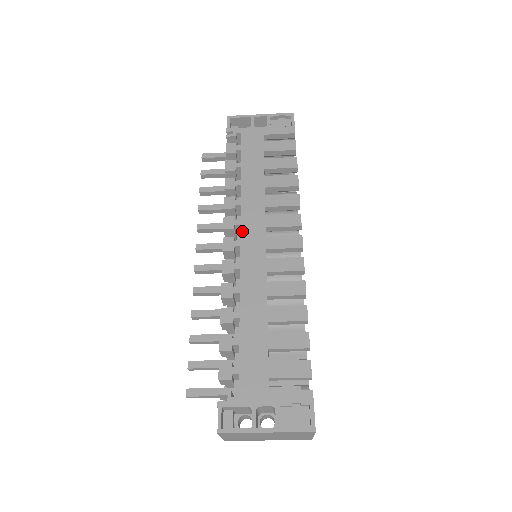
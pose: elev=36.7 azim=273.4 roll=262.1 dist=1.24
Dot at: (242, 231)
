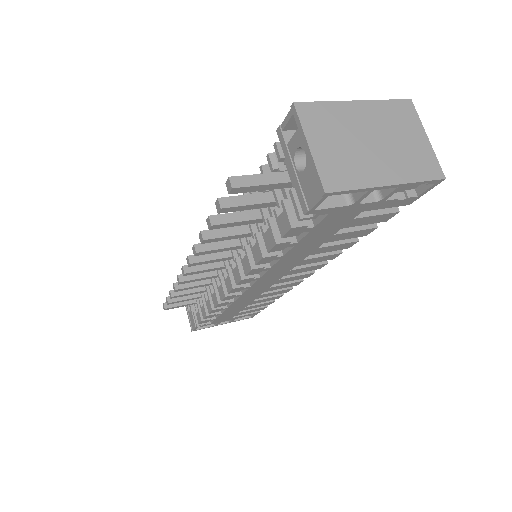
Dot at: (257, 283)
